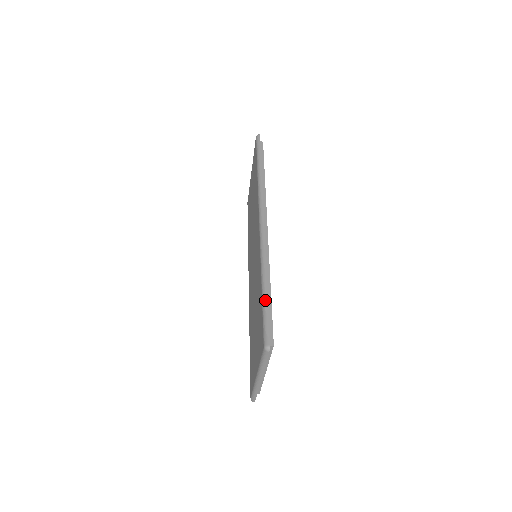
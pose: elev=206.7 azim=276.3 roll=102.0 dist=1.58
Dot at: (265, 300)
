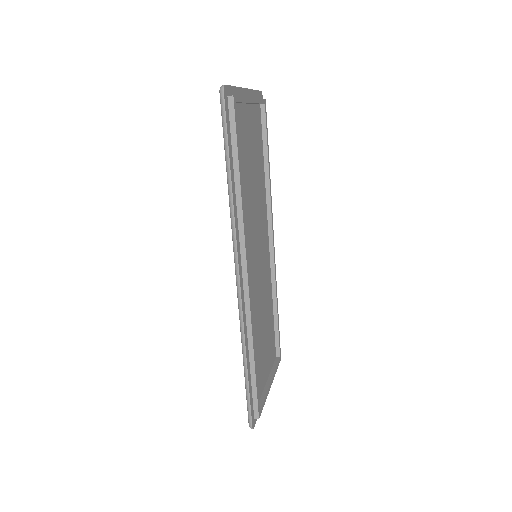
Dot at: (246, 385)
